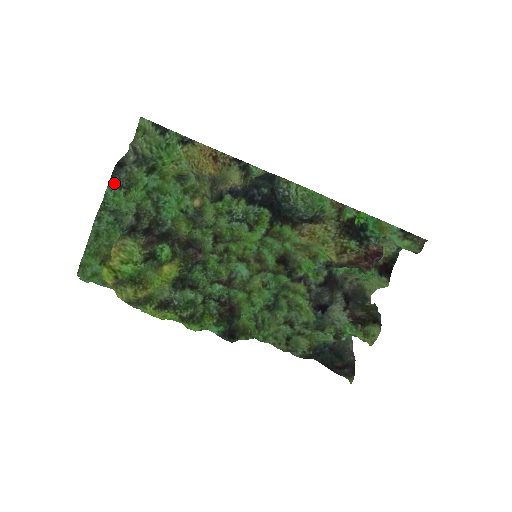
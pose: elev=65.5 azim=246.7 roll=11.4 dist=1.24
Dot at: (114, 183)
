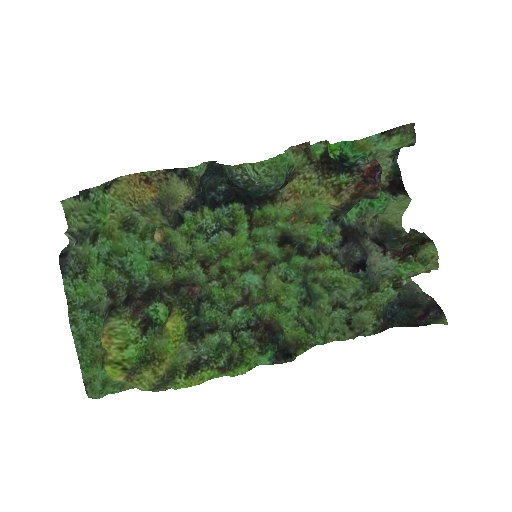
Dot at: (68, 276)
